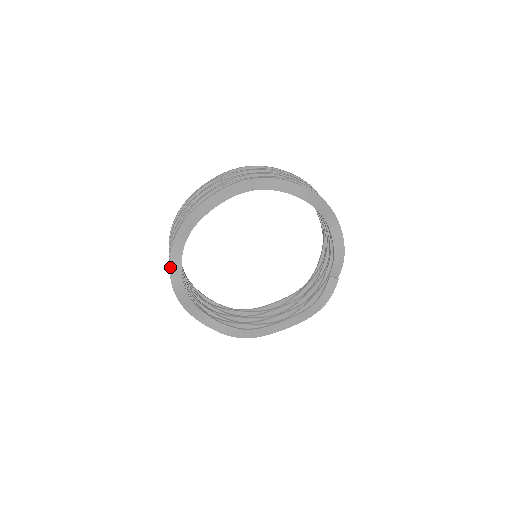
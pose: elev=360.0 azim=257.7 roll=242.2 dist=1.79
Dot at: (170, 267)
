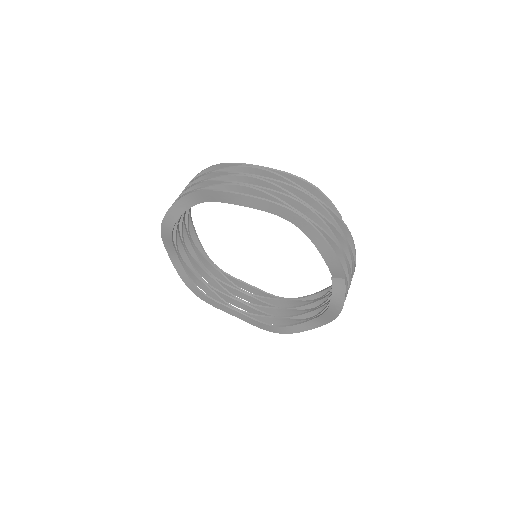
Dot at: (181, 277)
